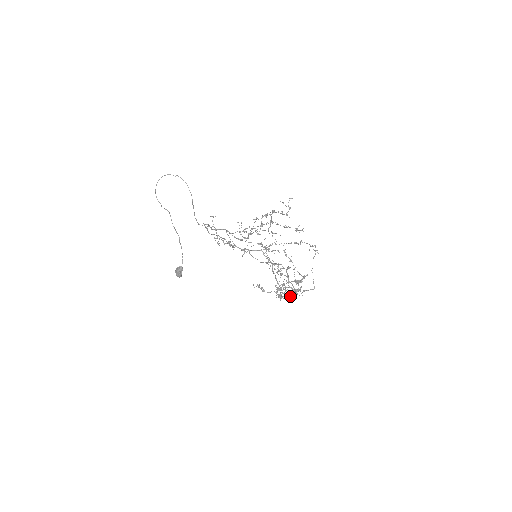
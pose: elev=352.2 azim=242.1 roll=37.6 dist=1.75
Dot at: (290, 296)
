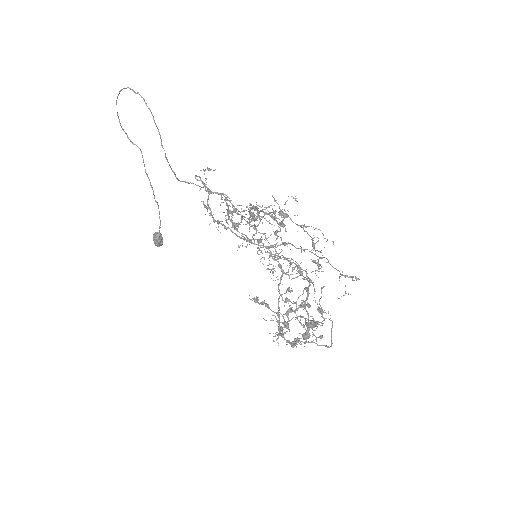
Dot at: (294, 338)
